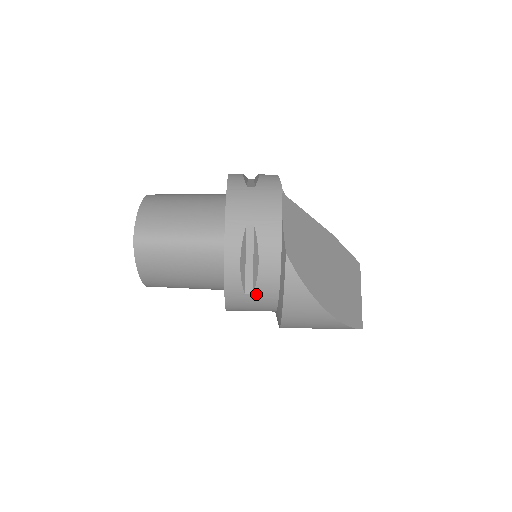
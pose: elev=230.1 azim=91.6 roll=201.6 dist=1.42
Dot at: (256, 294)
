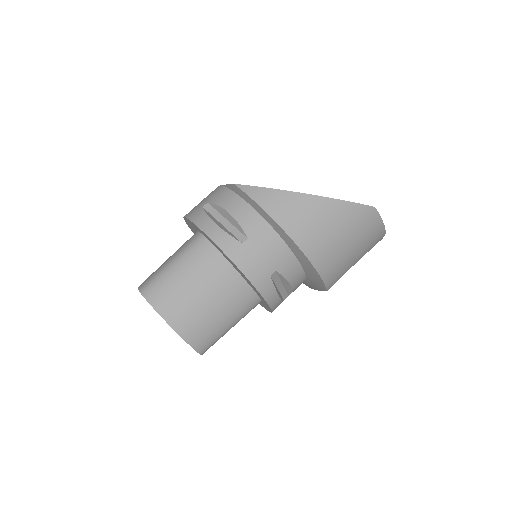
Dot at: (250, 236)
